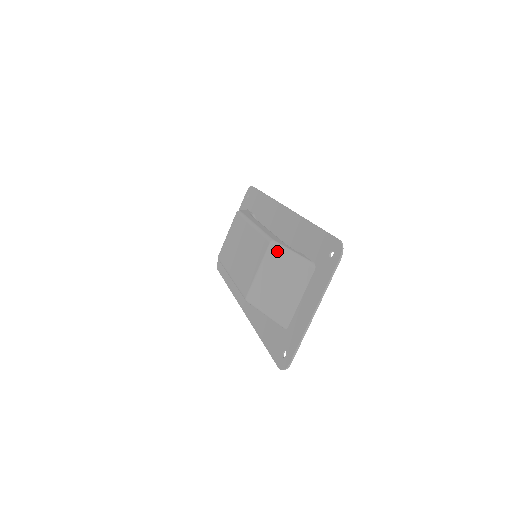
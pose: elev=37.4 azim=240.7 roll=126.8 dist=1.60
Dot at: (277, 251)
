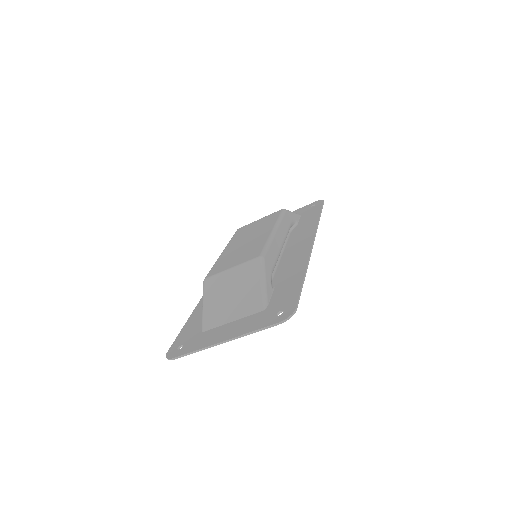
Dot at: (256, 268)
